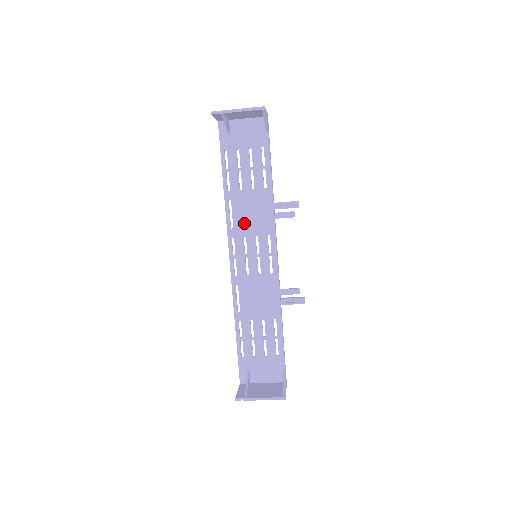
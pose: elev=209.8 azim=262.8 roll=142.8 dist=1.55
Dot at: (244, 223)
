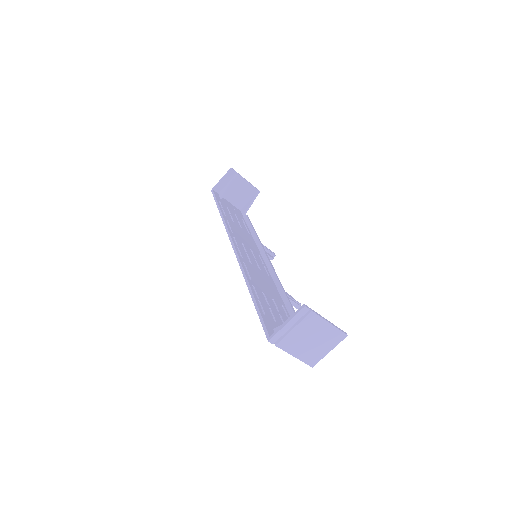
Dot at: (240, 237)
